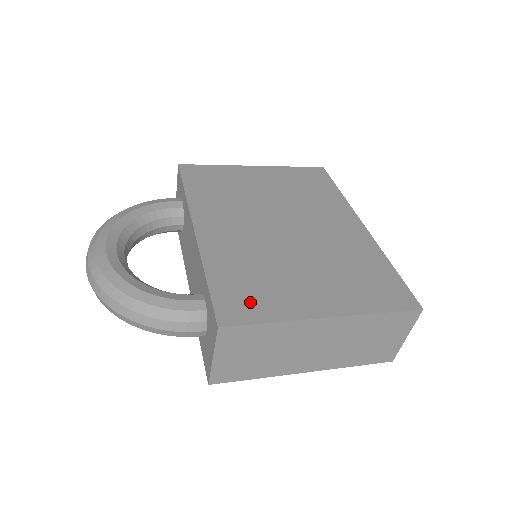
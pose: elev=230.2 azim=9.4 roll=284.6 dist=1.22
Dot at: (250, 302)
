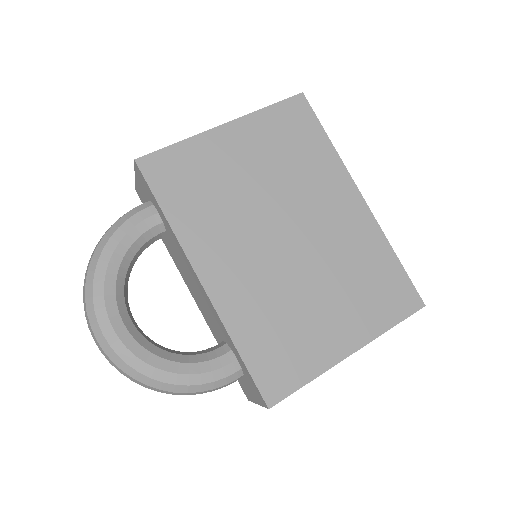
Dot at: (286, 366)
